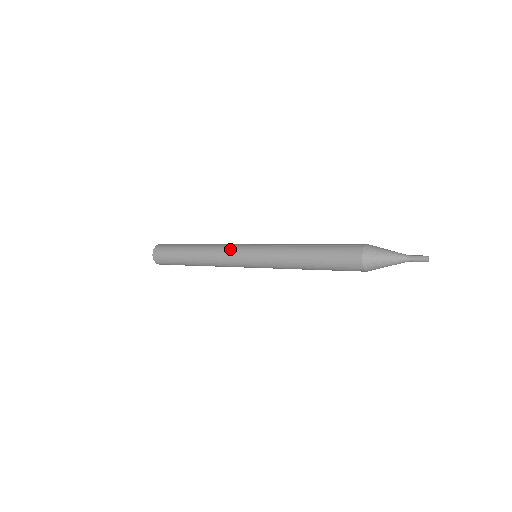
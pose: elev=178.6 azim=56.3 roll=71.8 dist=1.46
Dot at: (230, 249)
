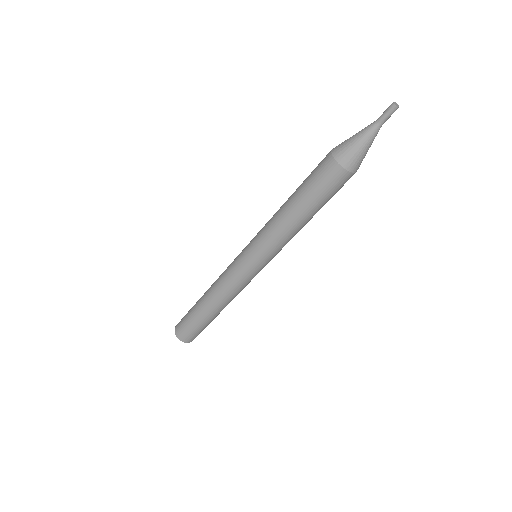
Dot at: (230, 264)
